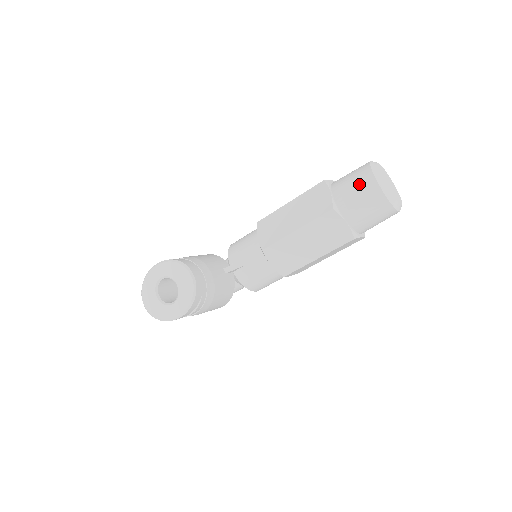
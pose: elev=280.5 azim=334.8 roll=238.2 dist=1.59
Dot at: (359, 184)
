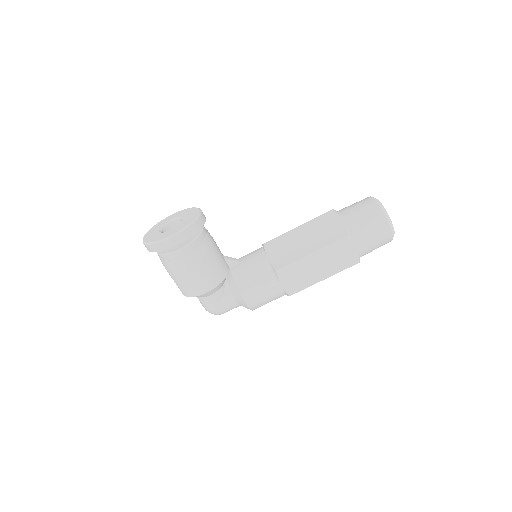
Dot at: (358, 202)
